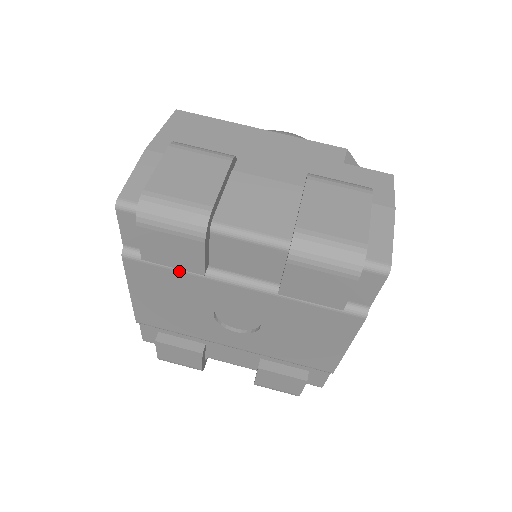
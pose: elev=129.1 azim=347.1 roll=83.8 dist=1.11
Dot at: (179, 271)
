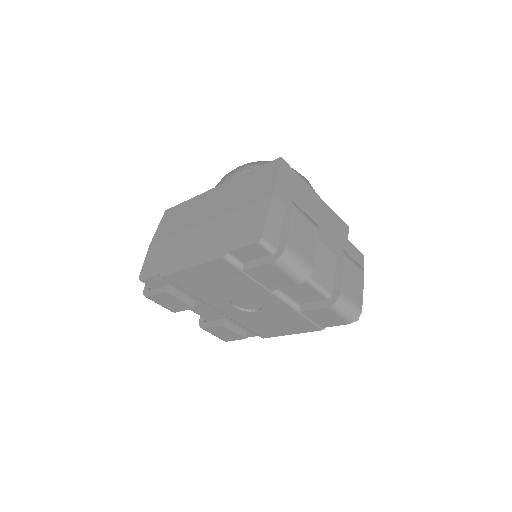
Dot at: (250, 278)
